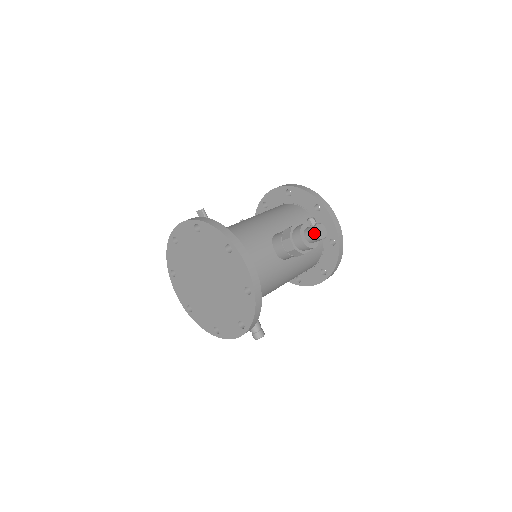
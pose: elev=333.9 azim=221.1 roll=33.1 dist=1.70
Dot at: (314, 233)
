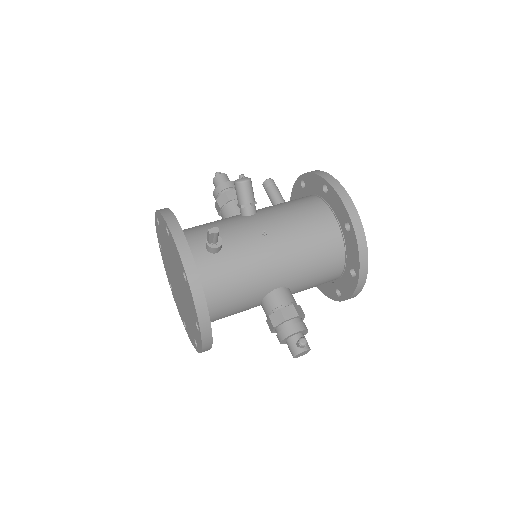
Dot at: (292, 354)
